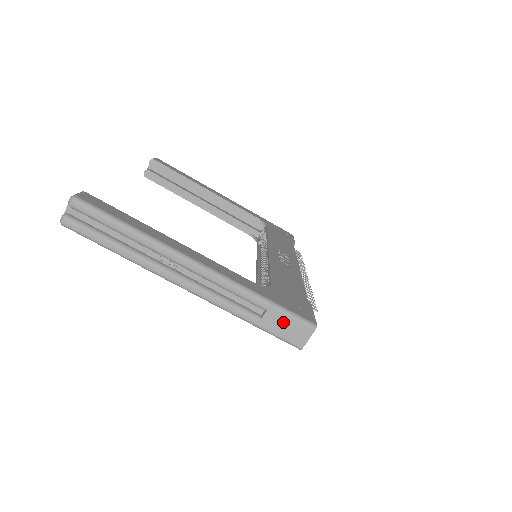
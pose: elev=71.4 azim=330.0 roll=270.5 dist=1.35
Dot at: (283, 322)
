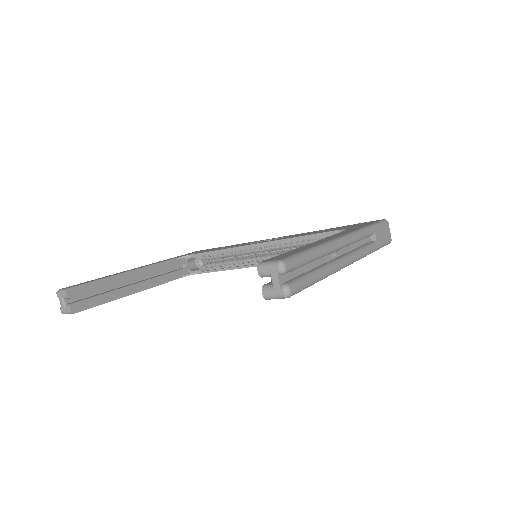
Dot at: (381, 232)
